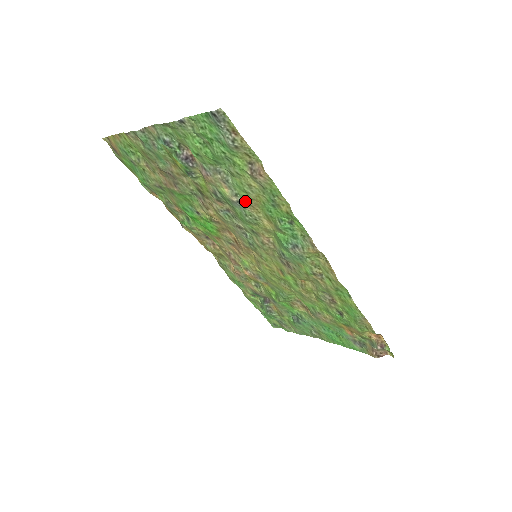
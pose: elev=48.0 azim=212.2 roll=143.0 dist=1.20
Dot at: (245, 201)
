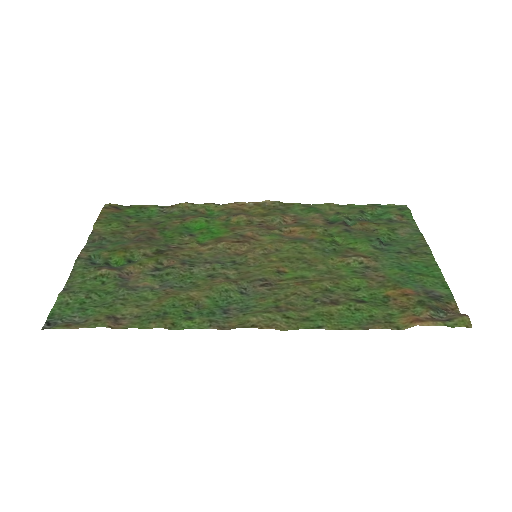
Dot at: (162, 292)
